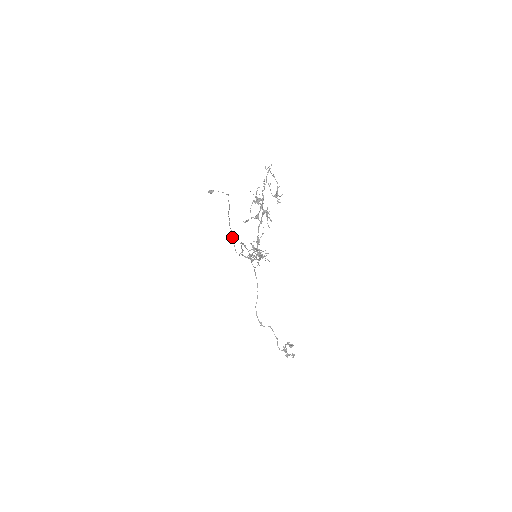
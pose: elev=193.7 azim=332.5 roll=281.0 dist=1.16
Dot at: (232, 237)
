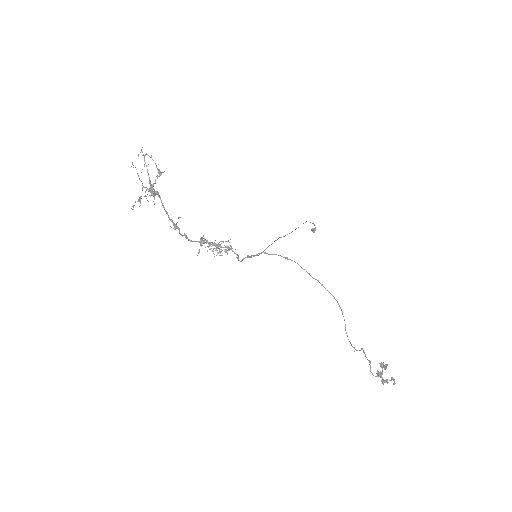
Dot at: occluded
